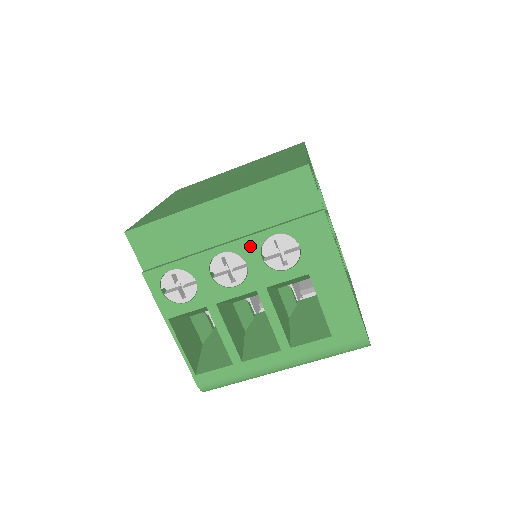
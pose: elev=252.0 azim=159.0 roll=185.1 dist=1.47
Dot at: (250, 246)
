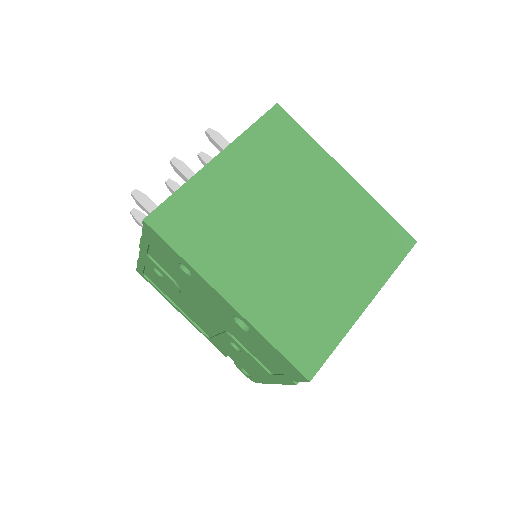
Dot at: occluded
